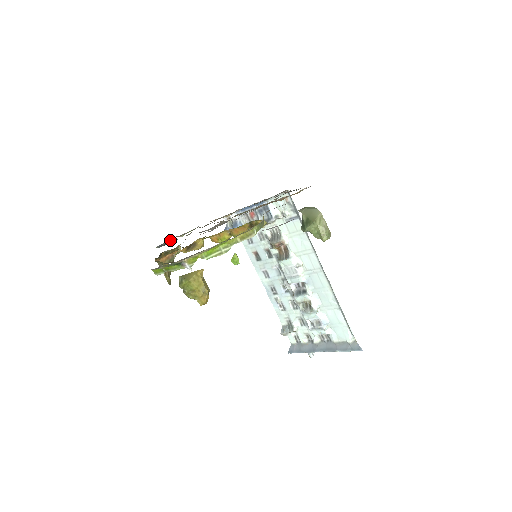
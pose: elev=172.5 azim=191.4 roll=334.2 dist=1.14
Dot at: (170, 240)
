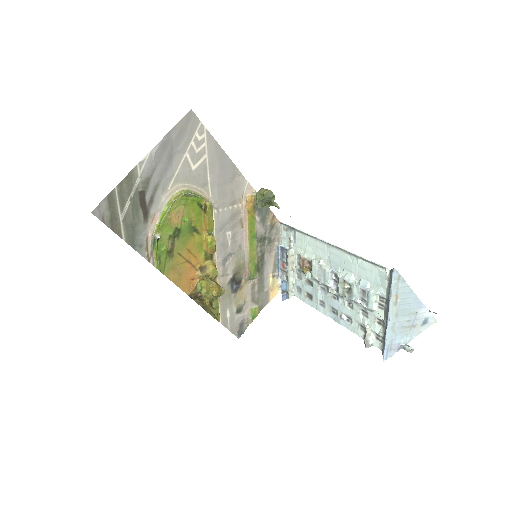
Dot at: (244, 326)
